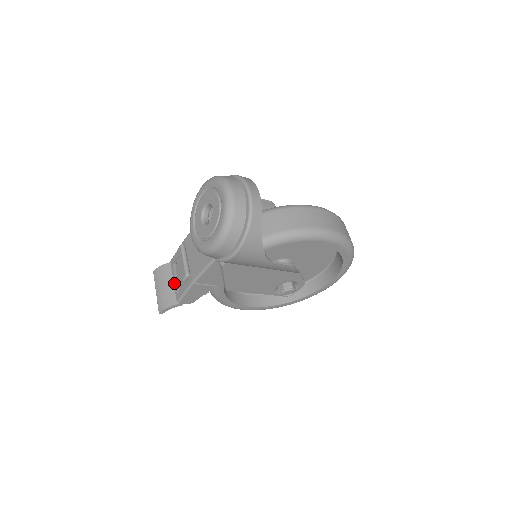
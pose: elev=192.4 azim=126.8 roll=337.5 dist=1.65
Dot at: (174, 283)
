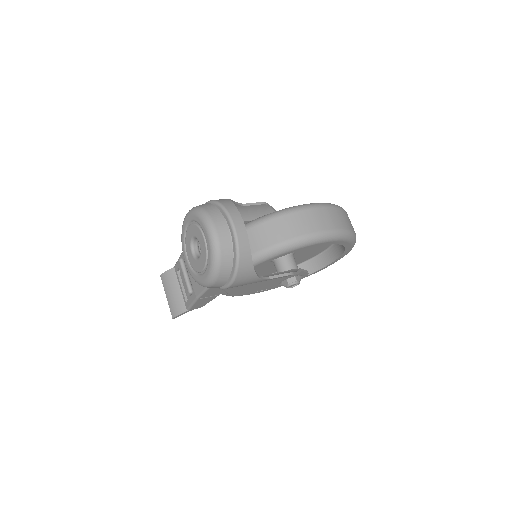
Dot at: (181, 290)
